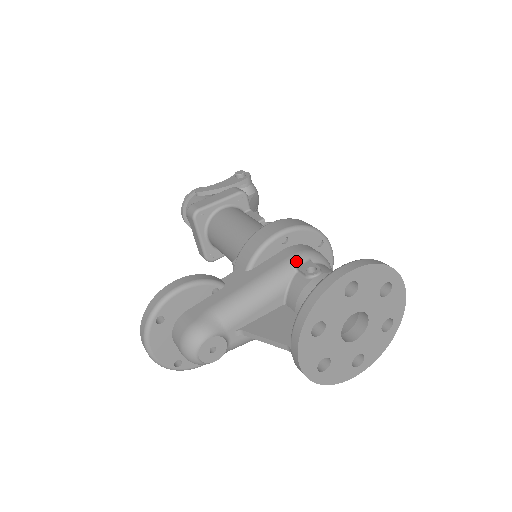
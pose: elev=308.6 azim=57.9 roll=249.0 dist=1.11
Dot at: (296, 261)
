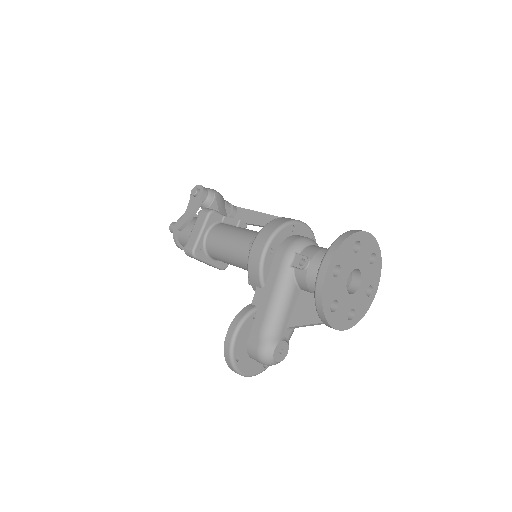
Dot at: (288, 261)
